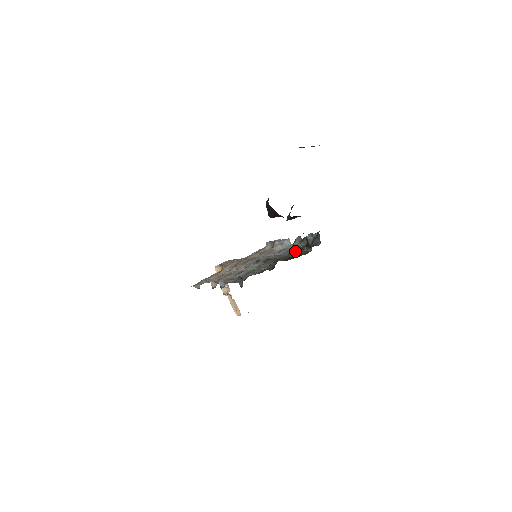
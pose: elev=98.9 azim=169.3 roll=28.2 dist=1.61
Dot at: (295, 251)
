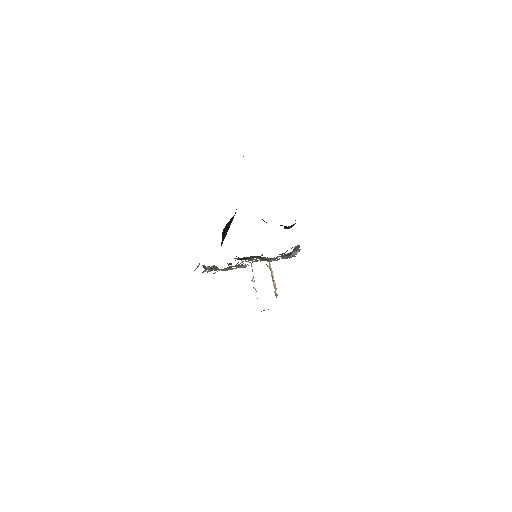
Dot at: occluded
